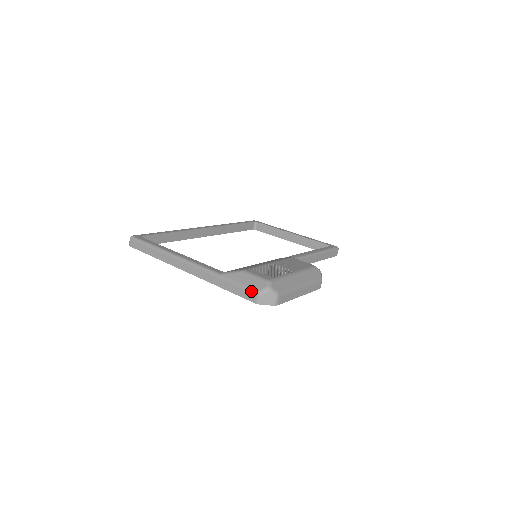
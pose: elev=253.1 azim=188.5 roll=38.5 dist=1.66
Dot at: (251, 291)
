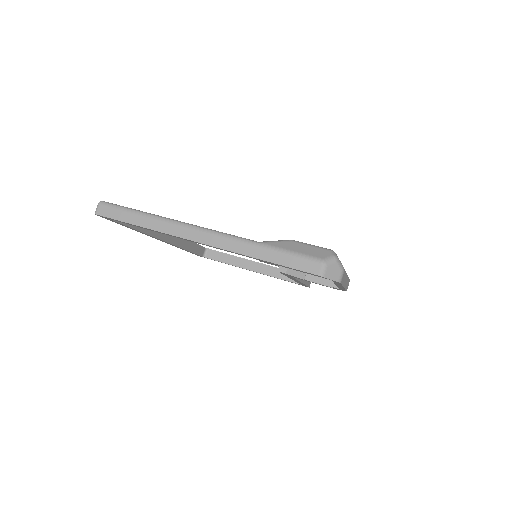
Dot at: (313, 260)
